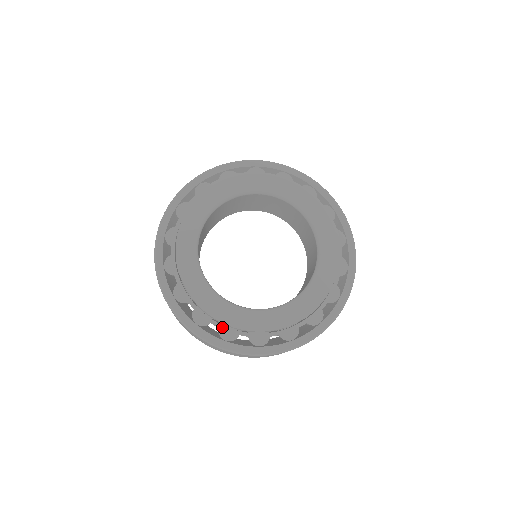
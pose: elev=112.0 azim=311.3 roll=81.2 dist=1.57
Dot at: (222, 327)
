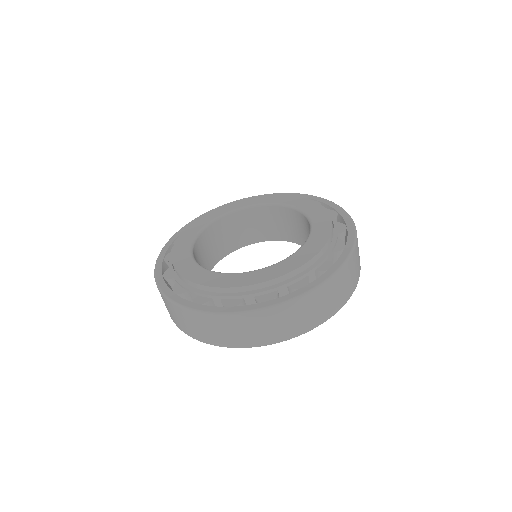
Dot at: (289, 281)
